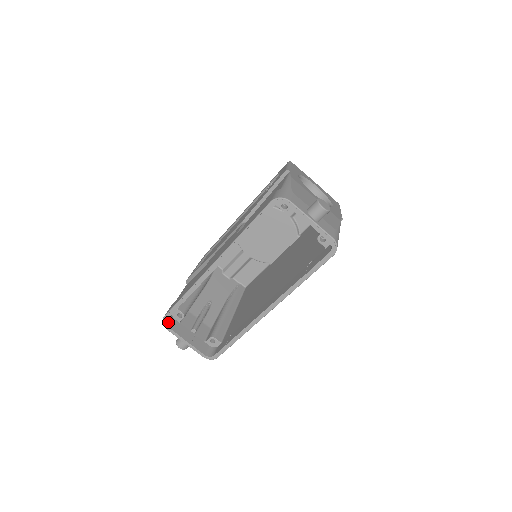
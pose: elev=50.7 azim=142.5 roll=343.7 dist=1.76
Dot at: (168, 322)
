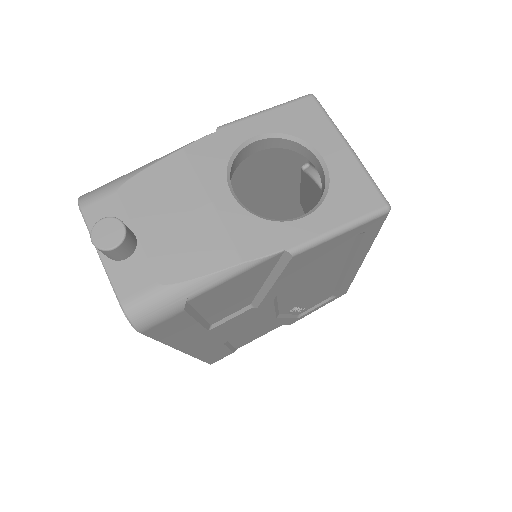
Dot at: occluded
